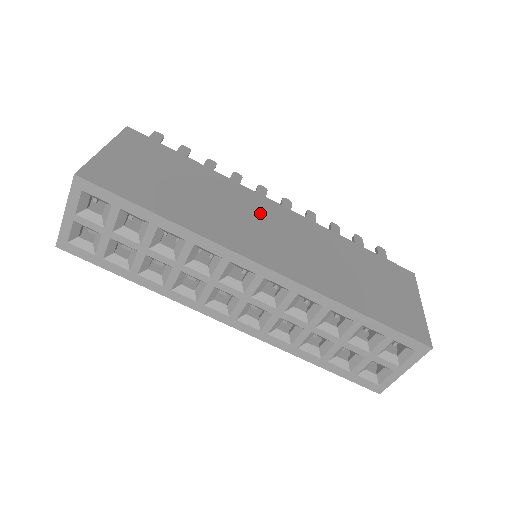
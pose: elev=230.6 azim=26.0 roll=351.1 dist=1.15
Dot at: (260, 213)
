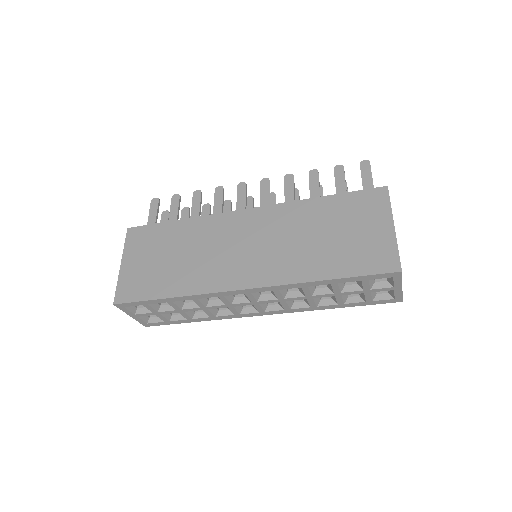
Dot at: (233, 234)
